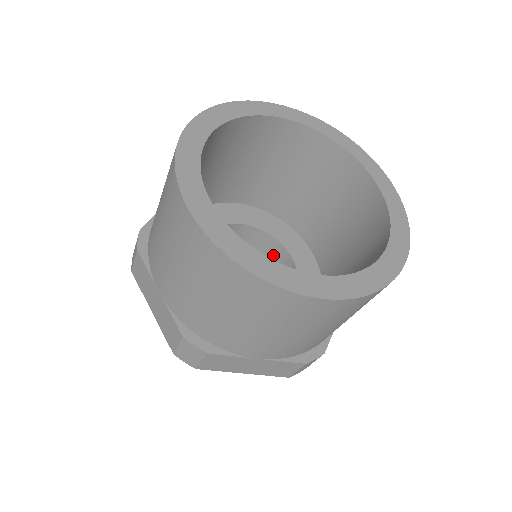
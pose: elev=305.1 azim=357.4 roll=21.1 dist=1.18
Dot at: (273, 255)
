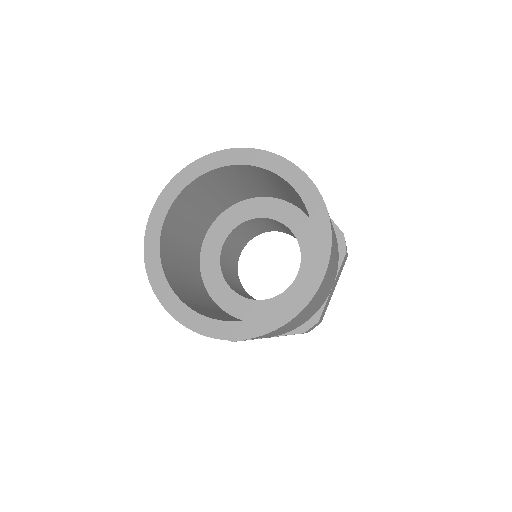
Dot at: (288, 229)
